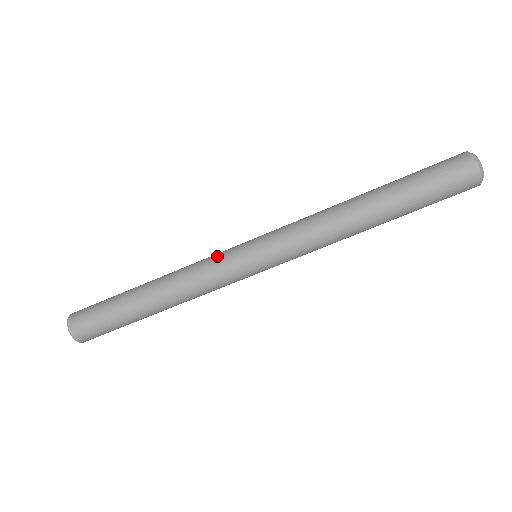
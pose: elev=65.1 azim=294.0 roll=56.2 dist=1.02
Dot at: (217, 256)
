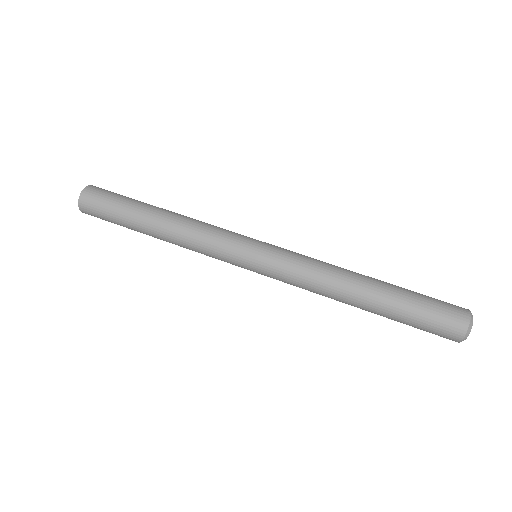
Dot at: occluded
